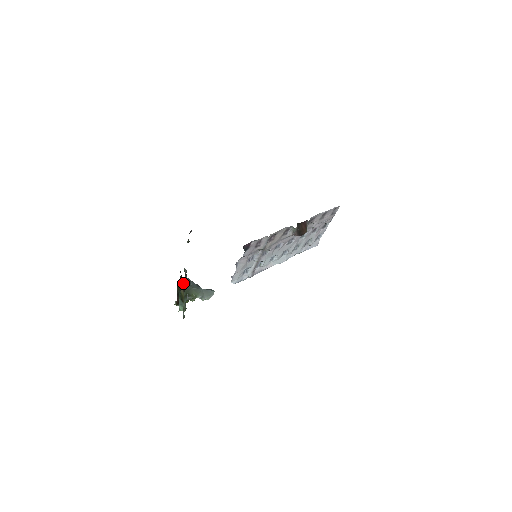
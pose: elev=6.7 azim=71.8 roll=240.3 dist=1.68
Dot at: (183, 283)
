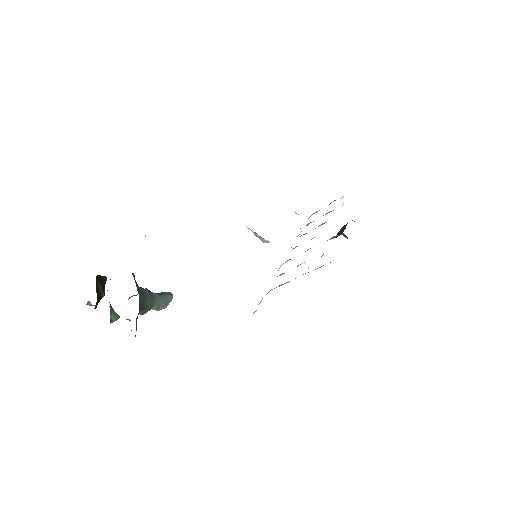
Dot at: (101, 276)
